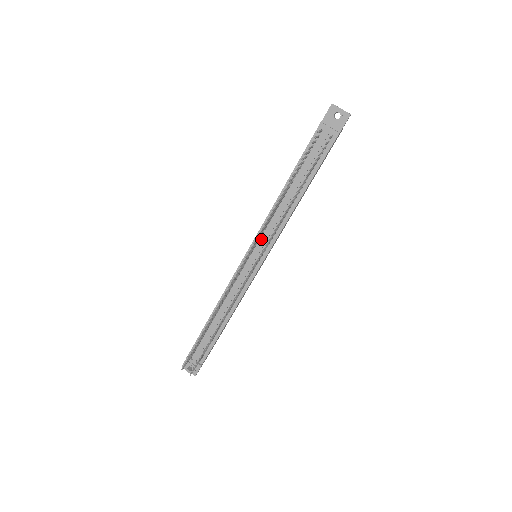
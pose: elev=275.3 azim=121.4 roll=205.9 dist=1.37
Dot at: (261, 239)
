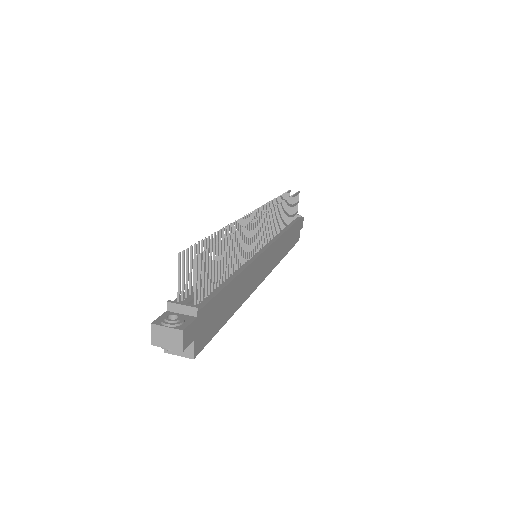
Dot at: occluded
